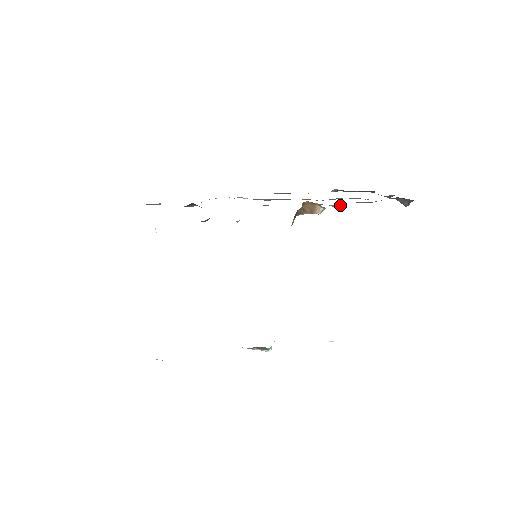
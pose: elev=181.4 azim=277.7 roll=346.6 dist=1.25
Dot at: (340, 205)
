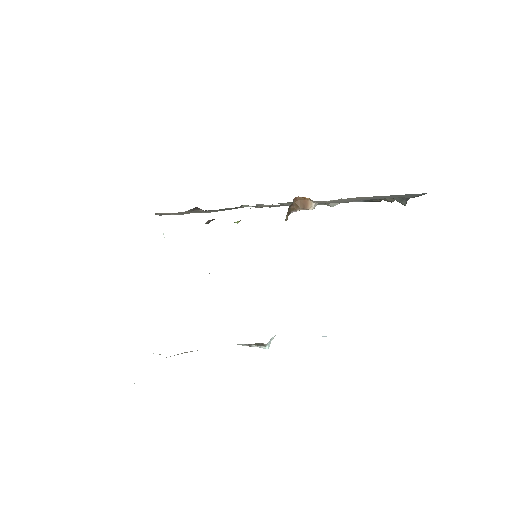
Dot at: (335, 203)
